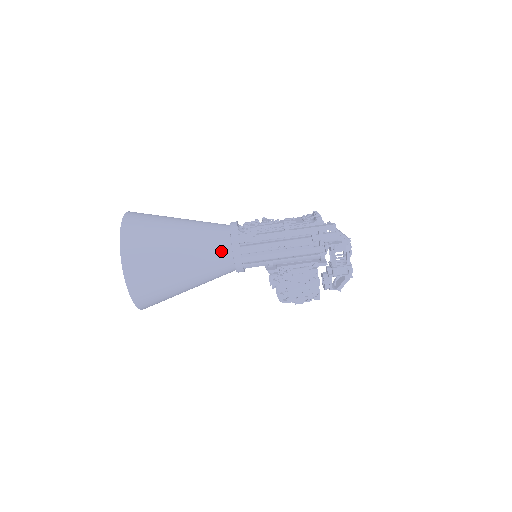
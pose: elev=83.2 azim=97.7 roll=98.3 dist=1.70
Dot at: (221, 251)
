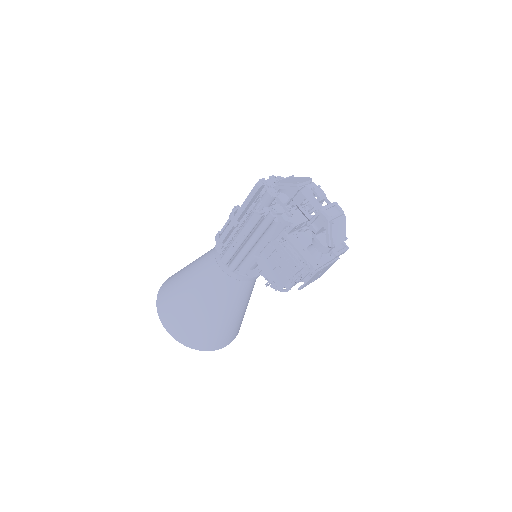
Dot at: (213, 271)
